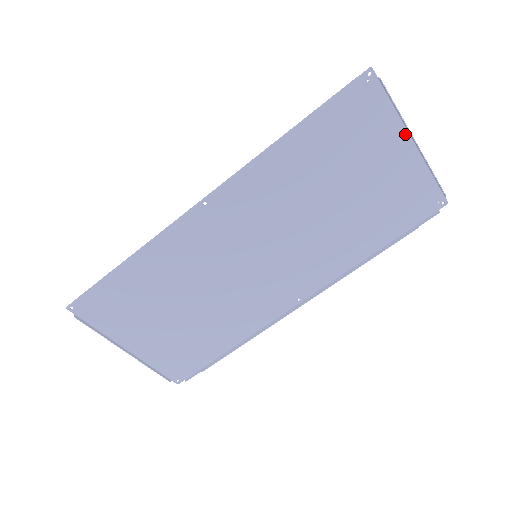
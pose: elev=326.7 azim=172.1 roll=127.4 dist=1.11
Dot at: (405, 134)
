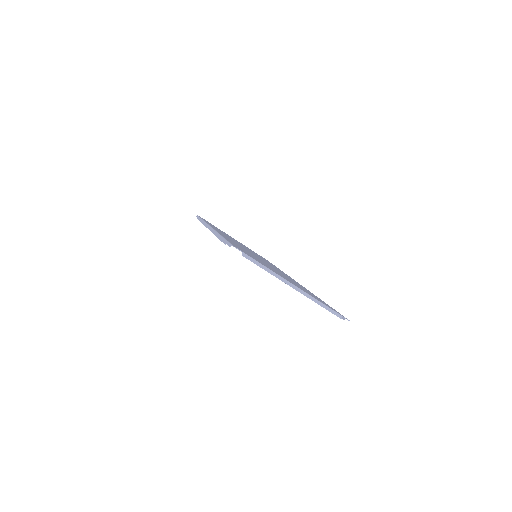
Dot at: (285, 279)
